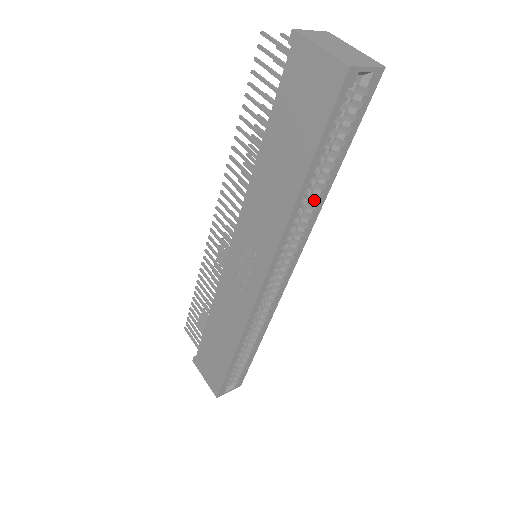
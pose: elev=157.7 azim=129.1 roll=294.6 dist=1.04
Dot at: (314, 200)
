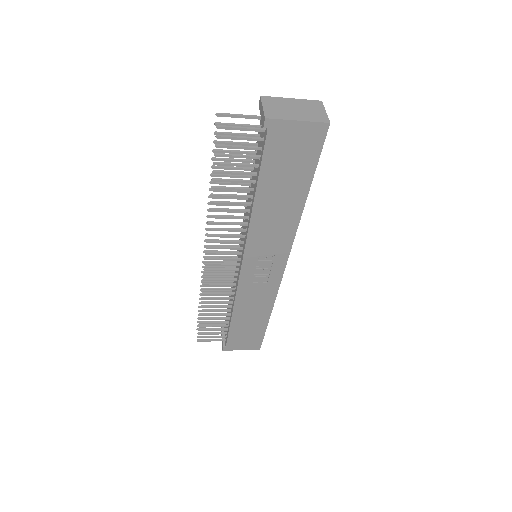
Dot at: occluded
